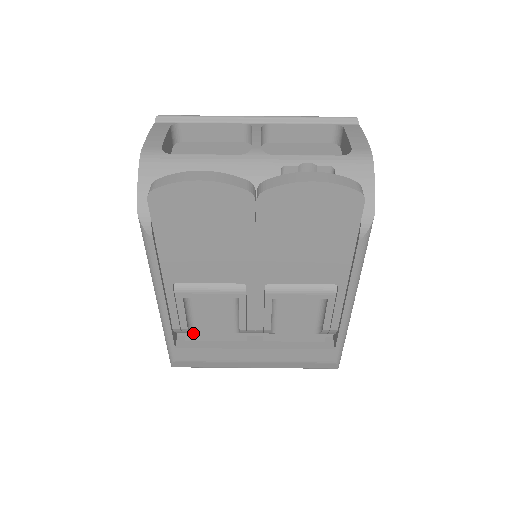
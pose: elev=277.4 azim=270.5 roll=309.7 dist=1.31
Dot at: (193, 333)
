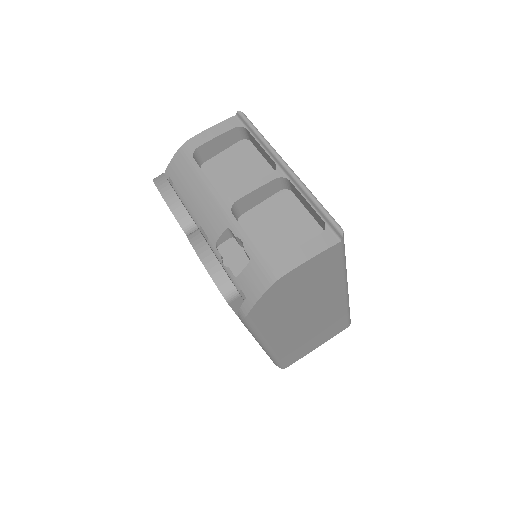
Dot at: occluded
